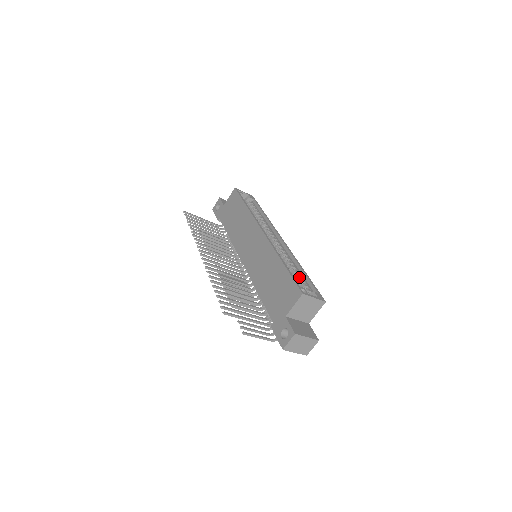
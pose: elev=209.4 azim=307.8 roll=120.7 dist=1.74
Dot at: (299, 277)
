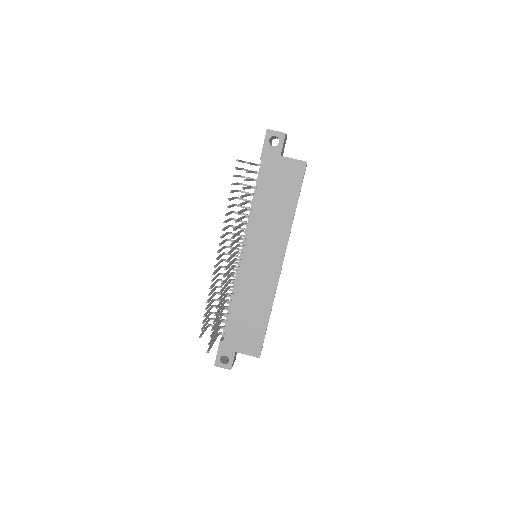
Dot at: occluded
